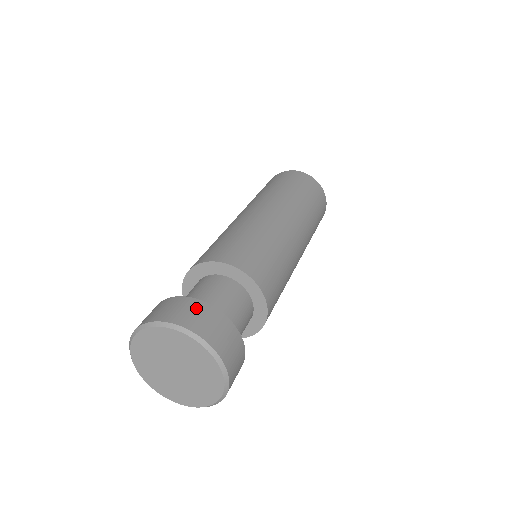
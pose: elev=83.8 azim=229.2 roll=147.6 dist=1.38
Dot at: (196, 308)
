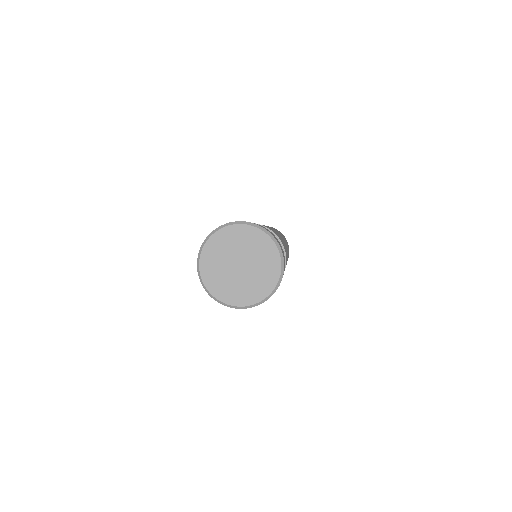
Dot at: occluded
